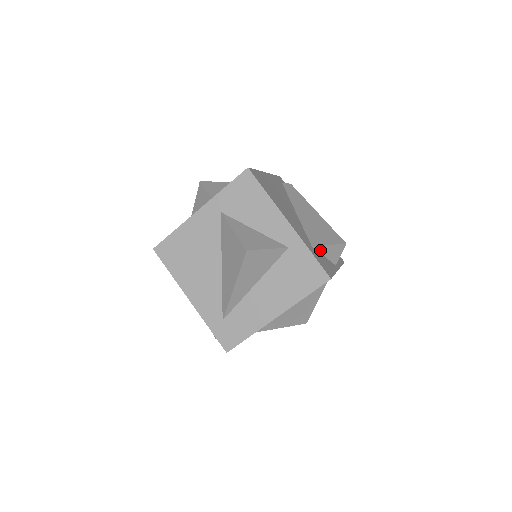
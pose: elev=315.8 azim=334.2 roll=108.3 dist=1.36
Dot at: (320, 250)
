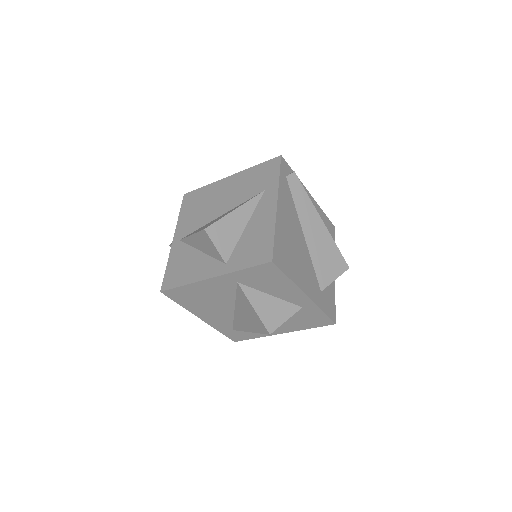
Dot at: occluded
